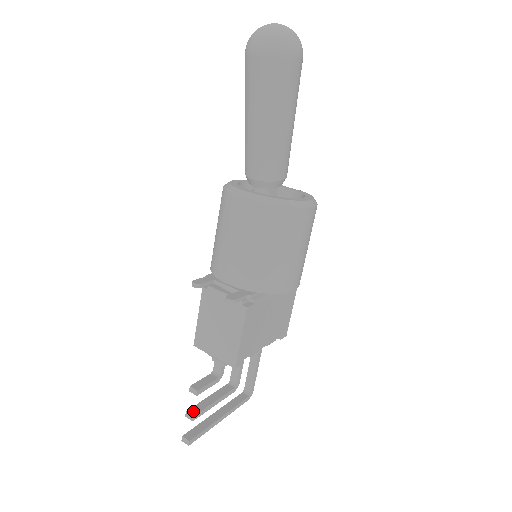
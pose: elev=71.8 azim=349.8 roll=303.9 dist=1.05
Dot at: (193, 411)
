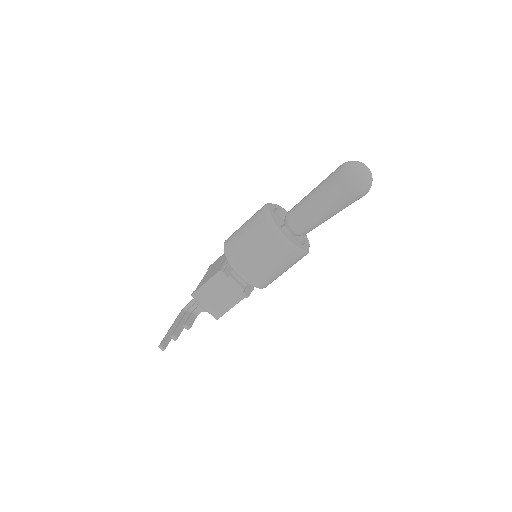
Dot at: (176, 334)
